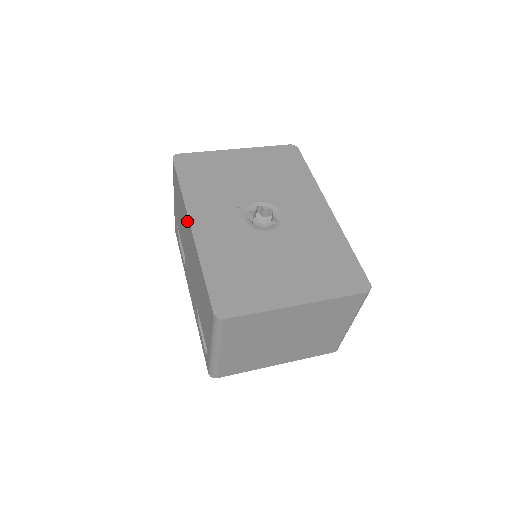
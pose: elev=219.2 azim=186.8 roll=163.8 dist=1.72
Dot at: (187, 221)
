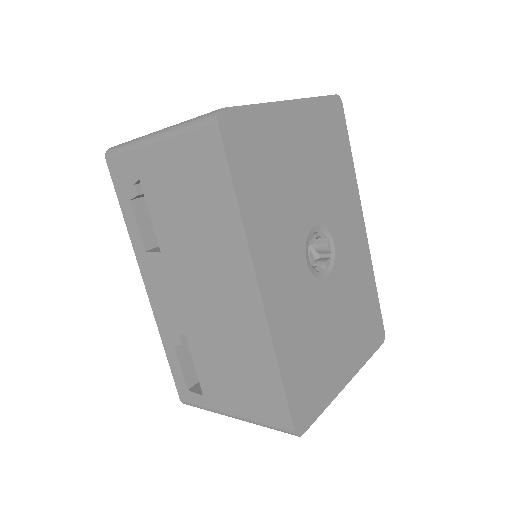
Dot at: (243, 269)
